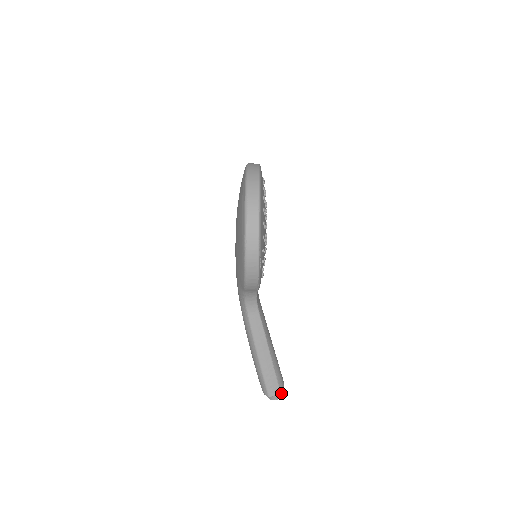
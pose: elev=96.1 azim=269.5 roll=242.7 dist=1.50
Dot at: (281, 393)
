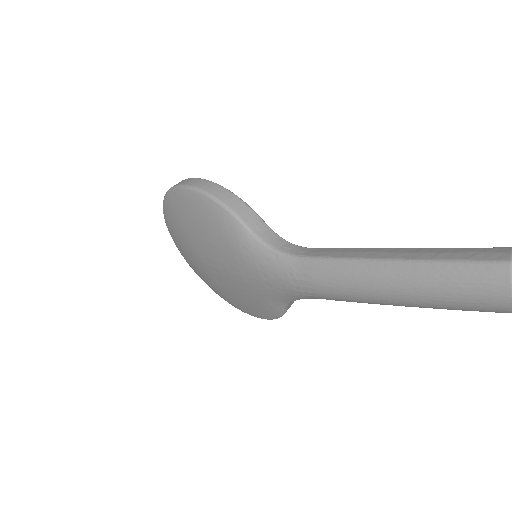
Dot at: out of frame
